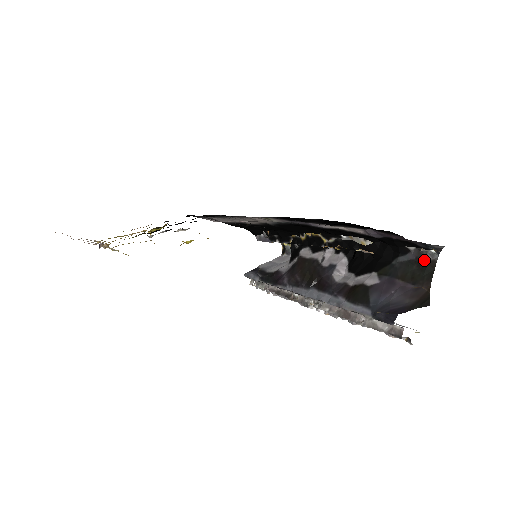
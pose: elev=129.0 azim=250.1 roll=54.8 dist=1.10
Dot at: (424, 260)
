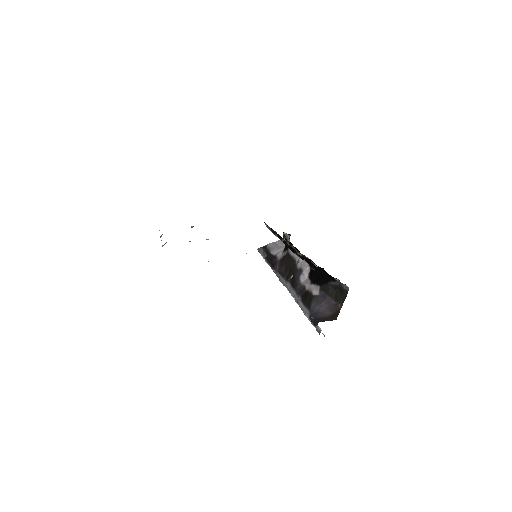
Dot at: (342, 288)
